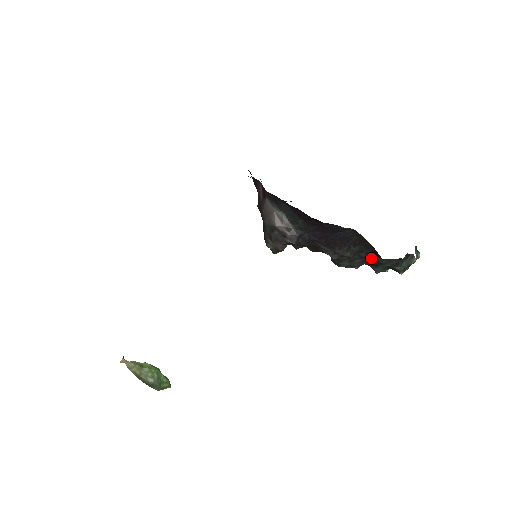
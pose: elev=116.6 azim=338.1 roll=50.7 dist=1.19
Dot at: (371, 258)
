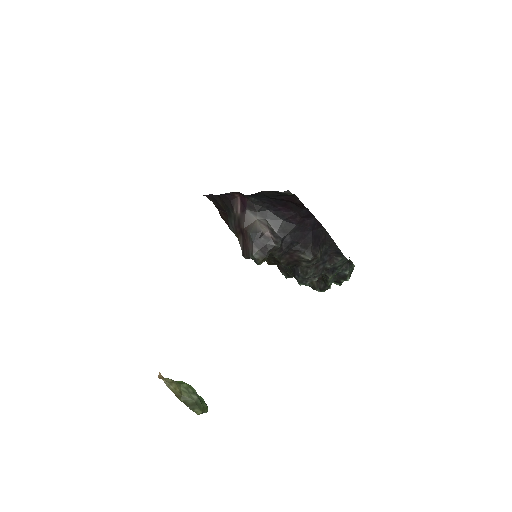
Dot at: (331, 261)
